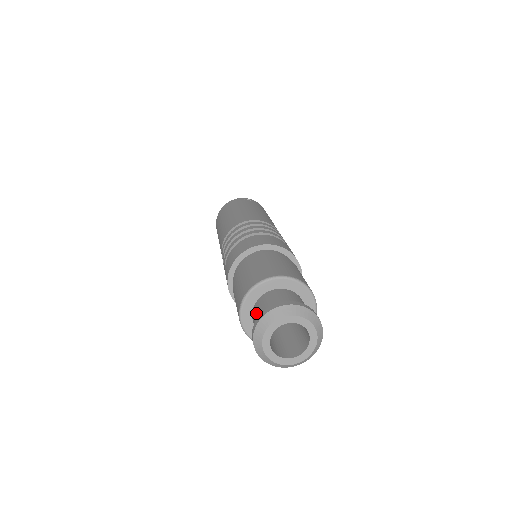
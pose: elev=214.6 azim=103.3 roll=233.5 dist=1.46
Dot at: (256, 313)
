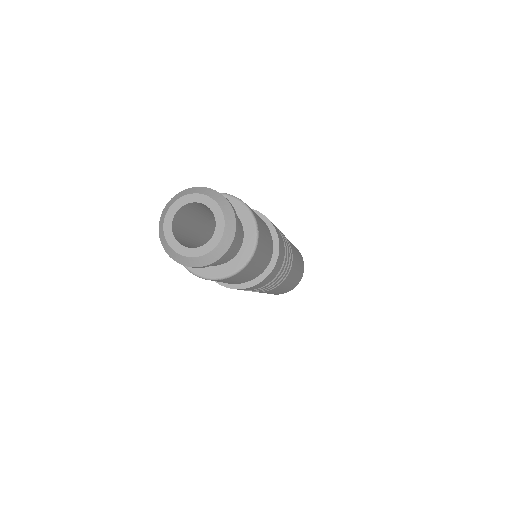
Dot at: occluded
